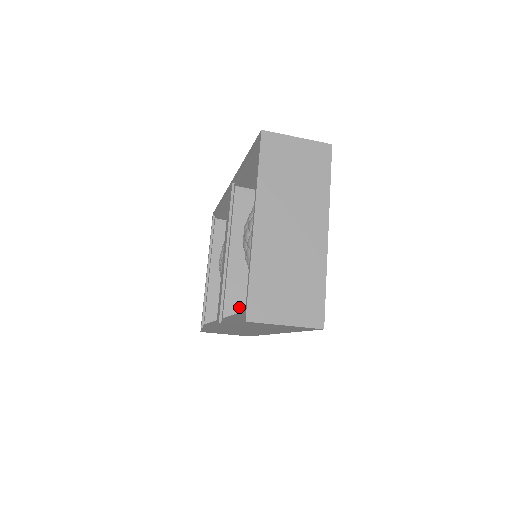
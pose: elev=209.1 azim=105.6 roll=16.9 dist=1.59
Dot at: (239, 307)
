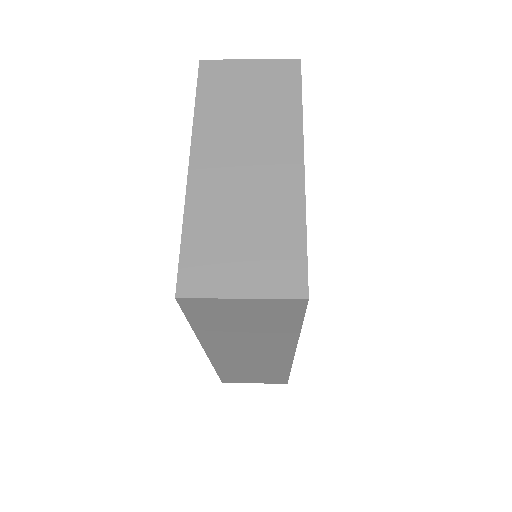
Dot at: occluded
